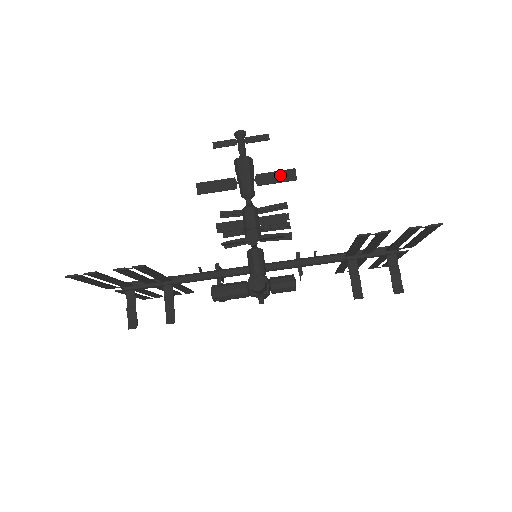
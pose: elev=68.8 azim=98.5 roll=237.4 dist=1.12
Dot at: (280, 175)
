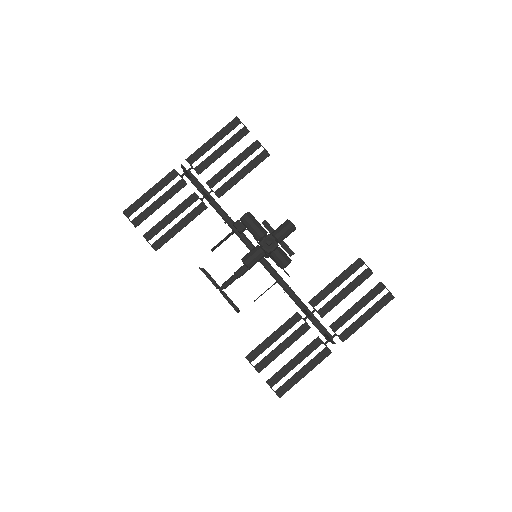
Dot at: occluded
